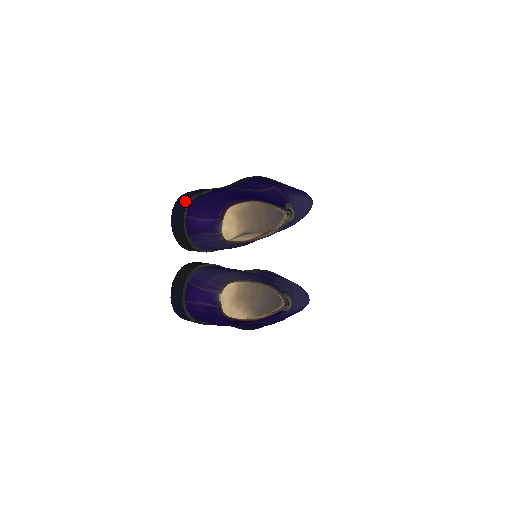
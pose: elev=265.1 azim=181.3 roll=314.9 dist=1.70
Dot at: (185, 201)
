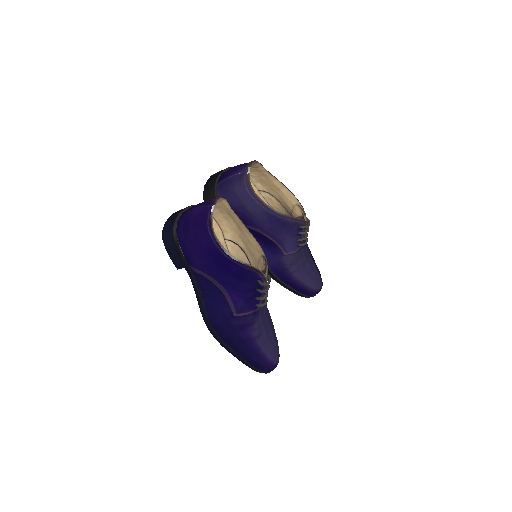
Dot at: occluded
